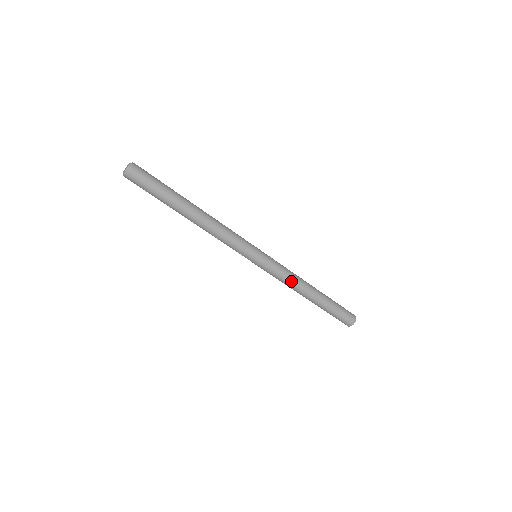
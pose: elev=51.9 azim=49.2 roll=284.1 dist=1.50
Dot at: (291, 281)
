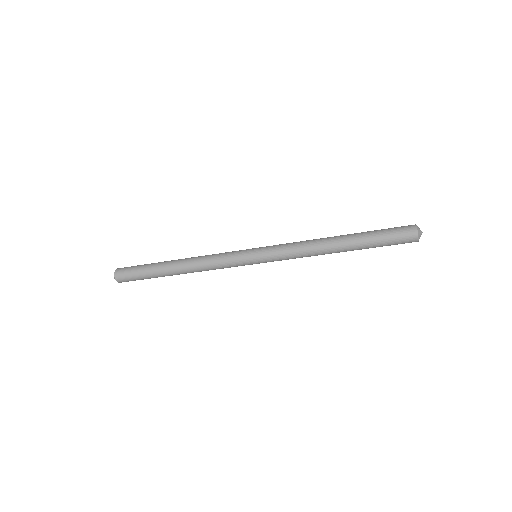
Dot at: (304, 254)
